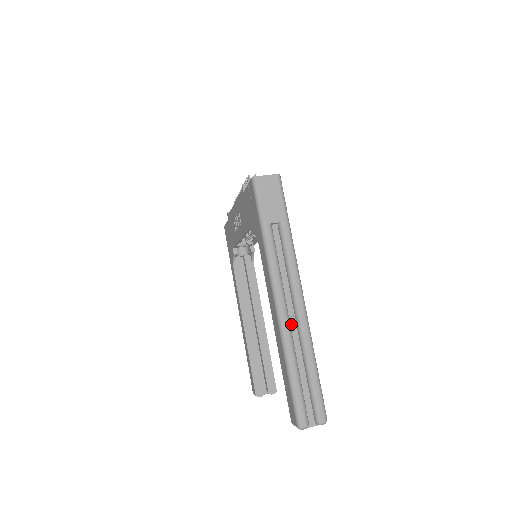
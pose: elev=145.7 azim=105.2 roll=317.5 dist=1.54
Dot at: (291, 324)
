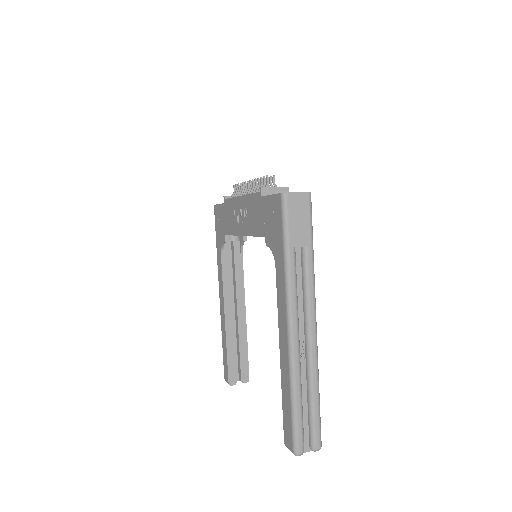
Dot at: (300, 353)
